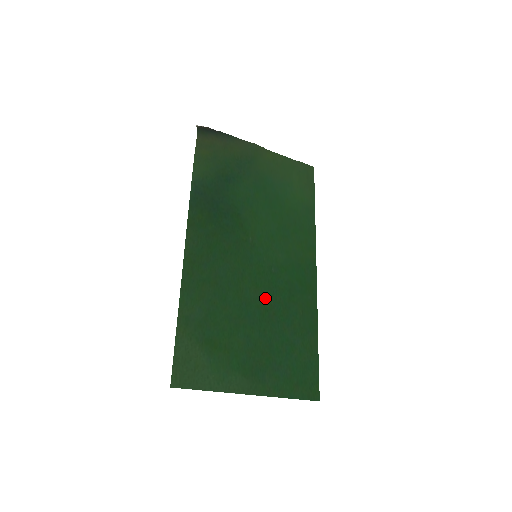
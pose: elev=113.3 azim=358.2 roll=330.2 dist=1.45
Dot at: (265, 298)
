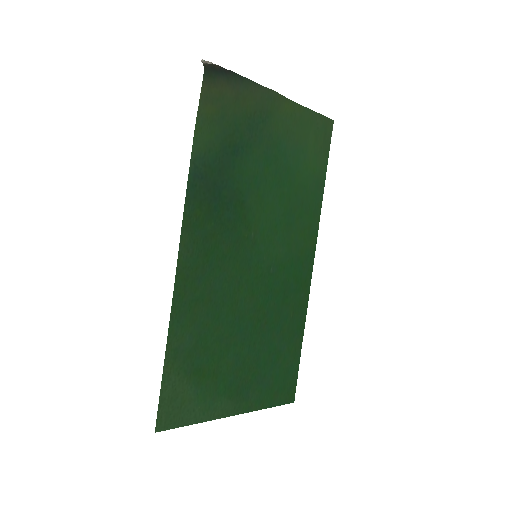
Dot at: (259, 306)
